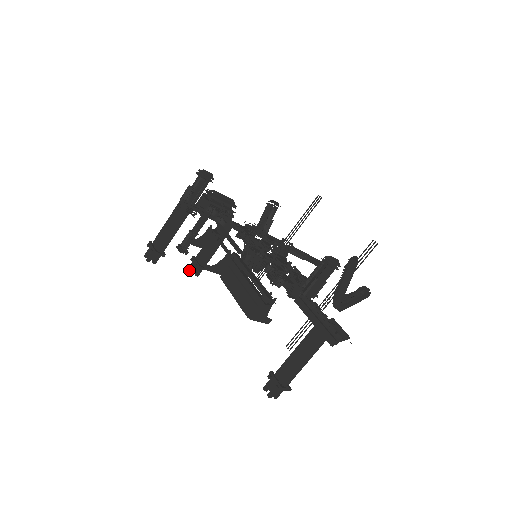
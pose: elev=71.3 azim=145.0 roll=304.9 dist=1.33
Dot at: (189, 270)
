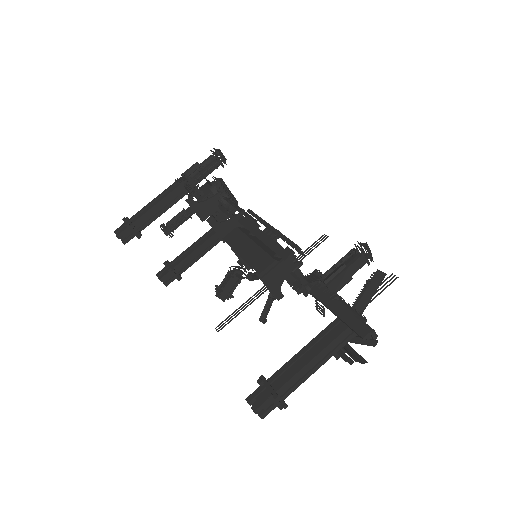
Dot at: (158, 275)
